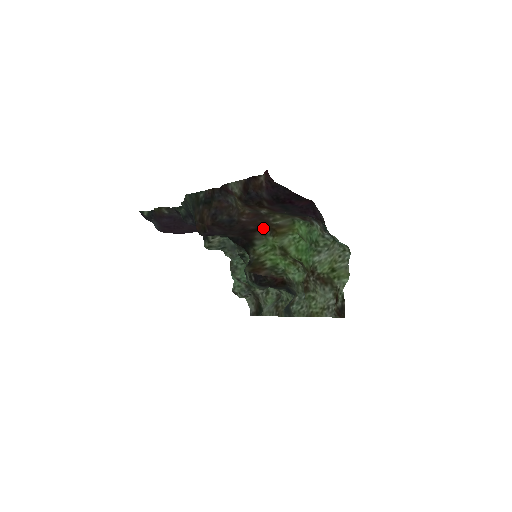
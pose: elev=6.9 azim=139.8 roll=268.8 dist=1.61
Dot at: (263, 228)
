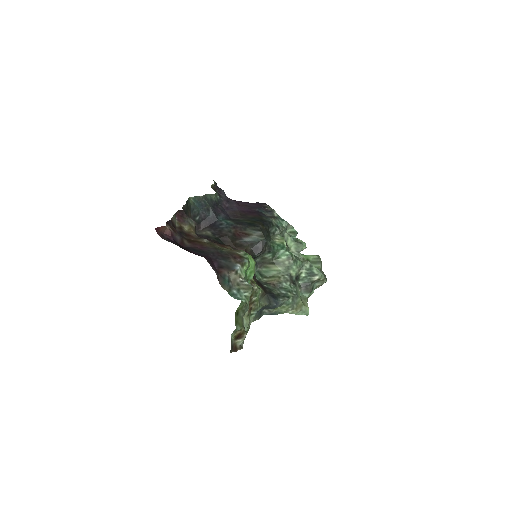
Dot at: (229, 246)
